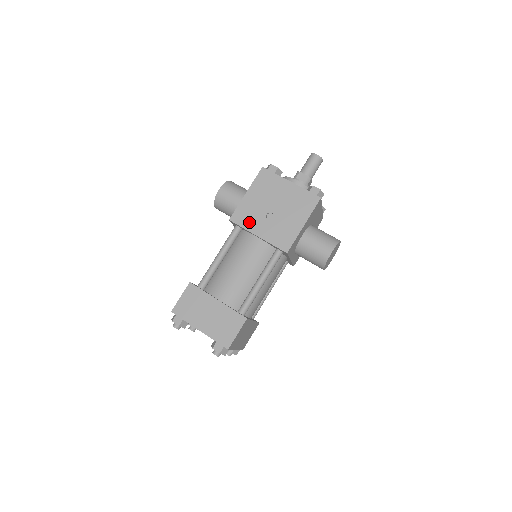
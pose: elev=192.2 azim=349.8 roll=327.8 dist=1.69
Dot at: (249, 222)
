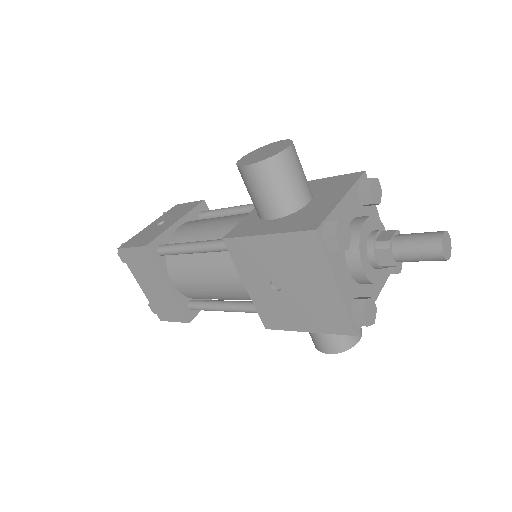
Dot at: (245, 266)
